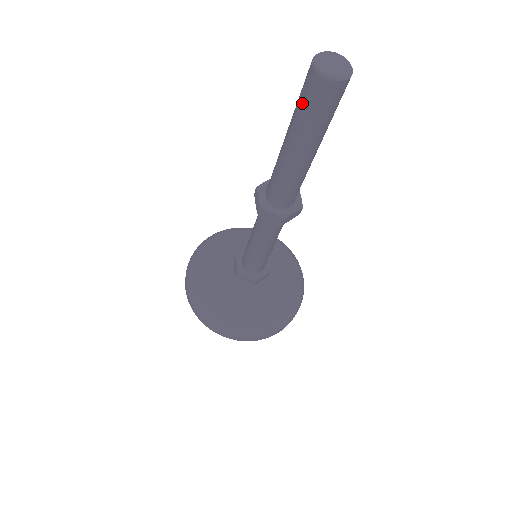
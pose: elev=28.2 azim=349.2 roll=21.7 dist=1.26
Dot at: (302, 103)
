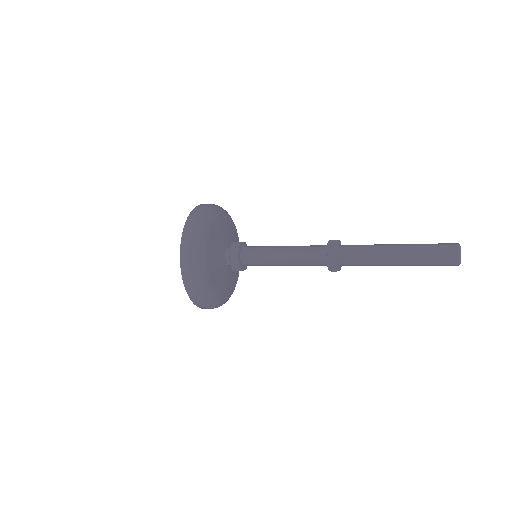
Dot at: (434, 252)
